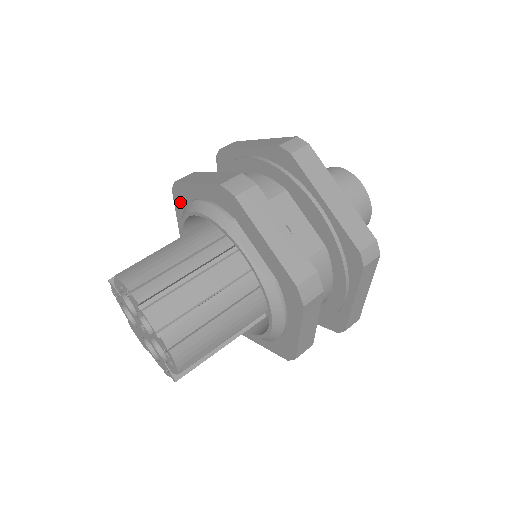
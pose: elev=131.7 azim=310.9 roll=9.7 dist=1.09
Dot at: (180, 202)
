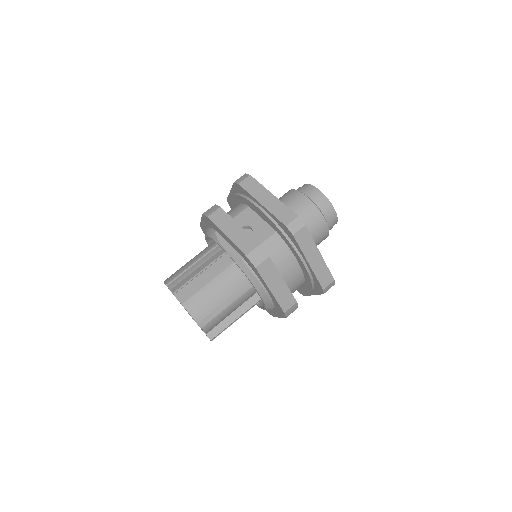
Dot at: occluded
